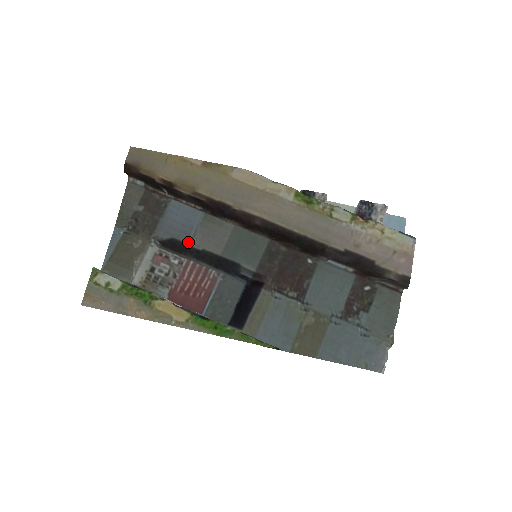
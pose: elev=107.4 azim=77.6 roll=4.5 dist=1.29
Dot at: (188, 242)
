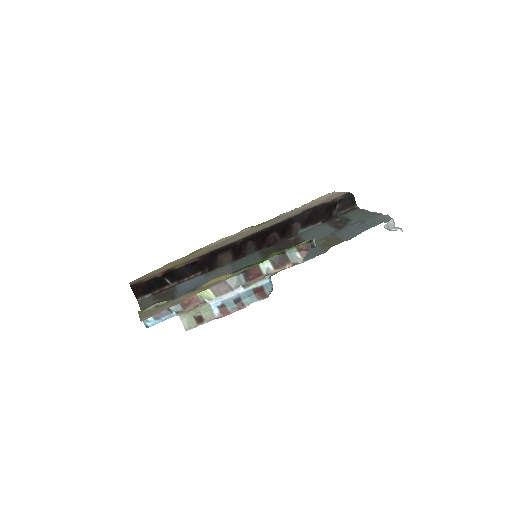
Dot at: occluded
